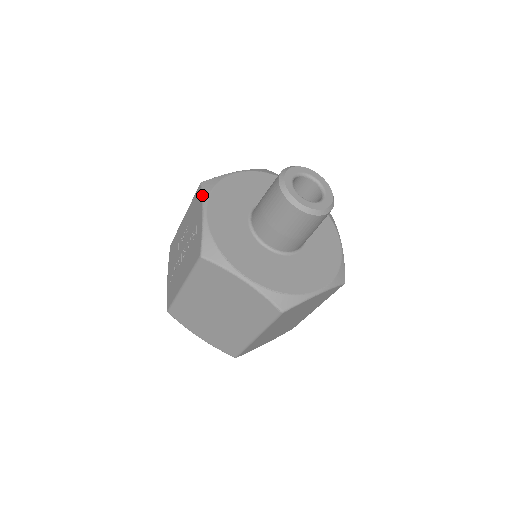
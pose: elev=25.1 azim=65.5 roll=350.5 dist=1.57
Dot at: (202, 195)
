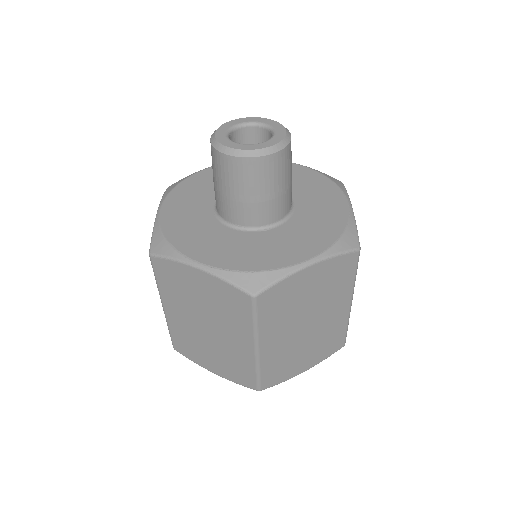
Dot at: (162, 196)
